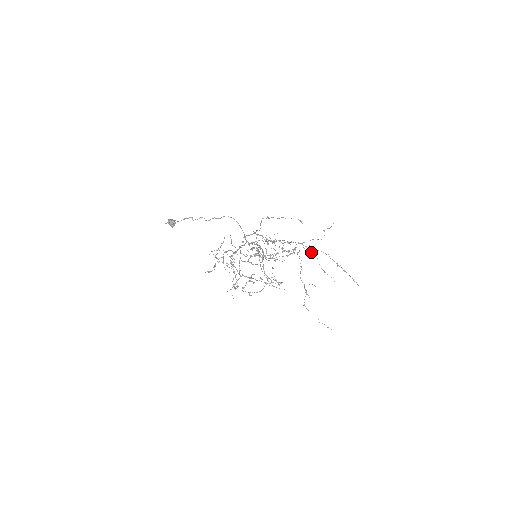
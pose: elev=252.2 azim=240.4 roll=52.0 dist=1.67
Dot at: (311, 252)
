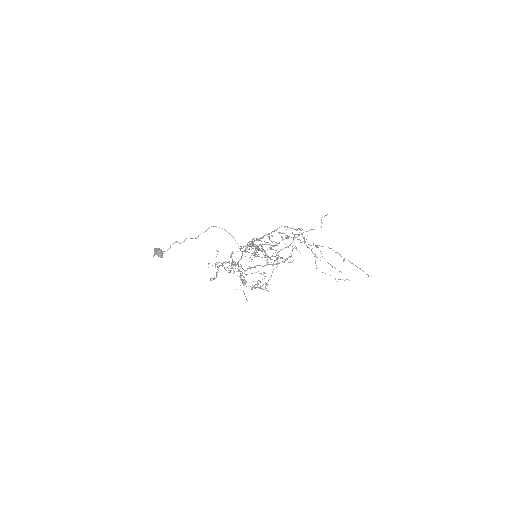
Dot at: occluded
